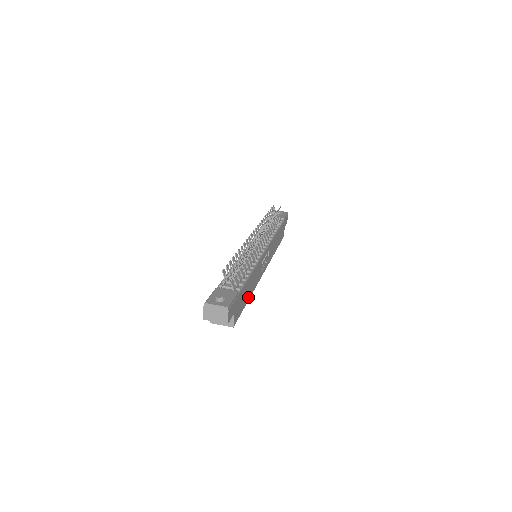
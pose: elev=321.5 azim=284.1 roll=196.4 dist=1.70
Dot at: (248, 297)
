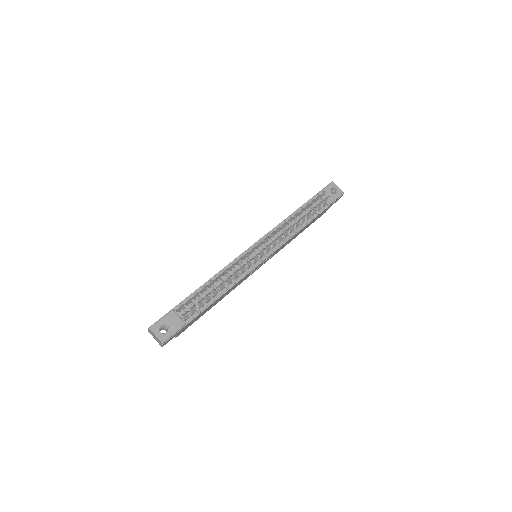
Dot at: occluded
